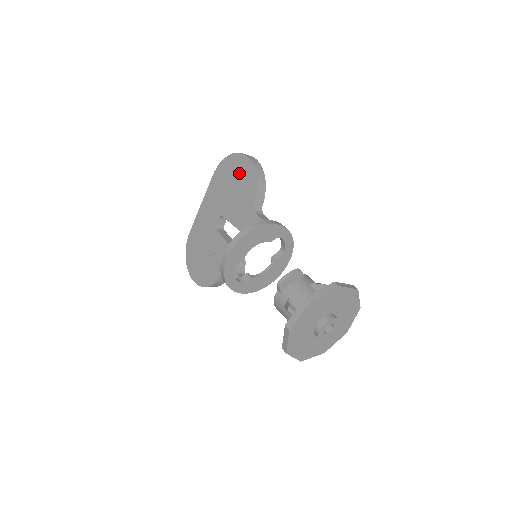
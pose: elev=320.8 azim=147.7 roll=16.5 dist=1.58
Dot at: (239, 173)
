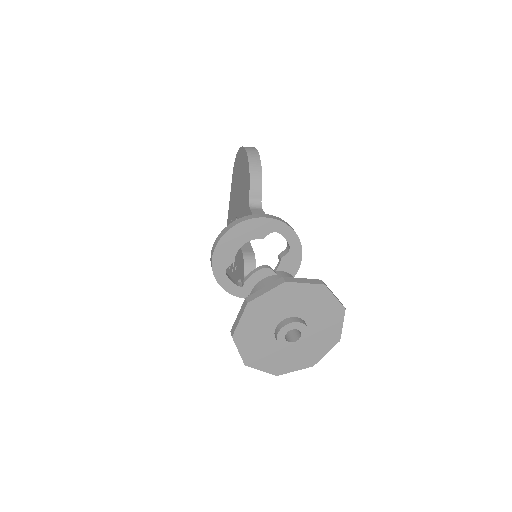
Dot at: (242, 168)
